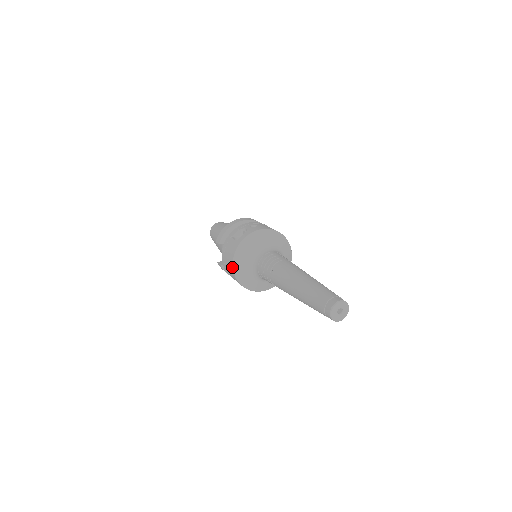
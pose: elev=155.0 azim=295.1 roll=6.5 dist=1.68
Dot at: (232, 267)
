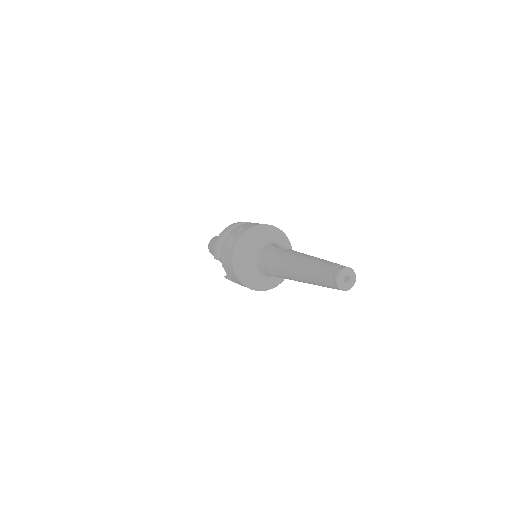
Dot at: (236, 277)
